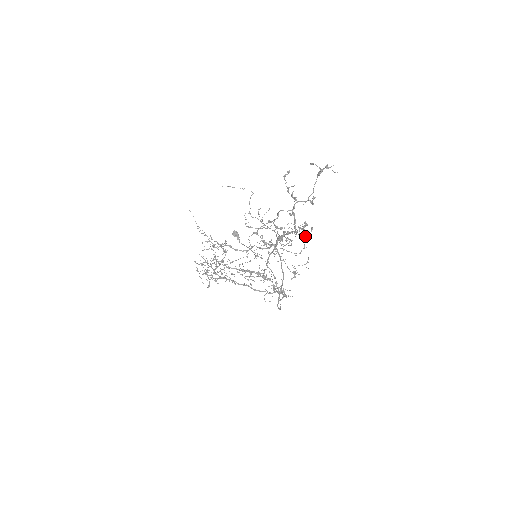
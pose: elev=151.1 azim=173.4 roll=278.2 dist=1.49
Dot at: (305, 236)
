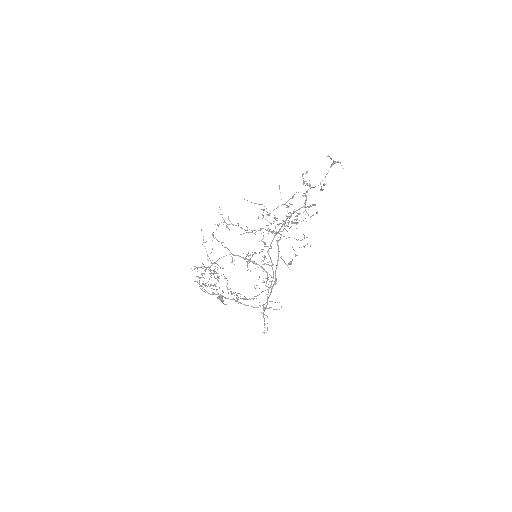
Dot at: (311, 216)
